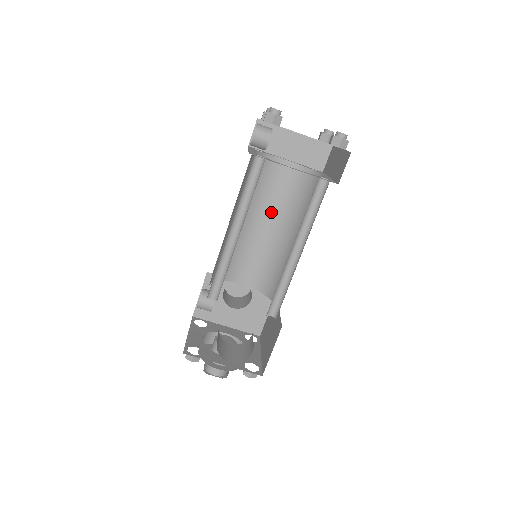
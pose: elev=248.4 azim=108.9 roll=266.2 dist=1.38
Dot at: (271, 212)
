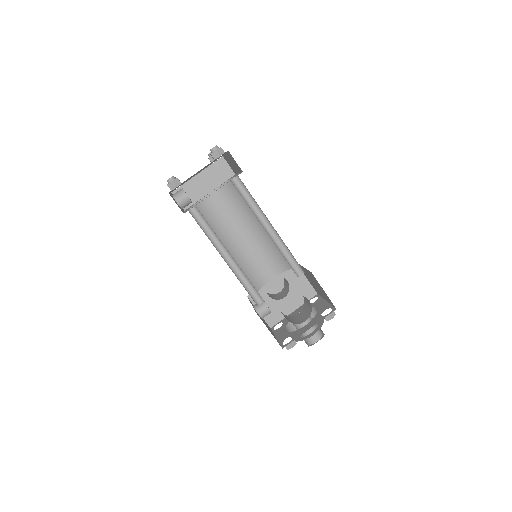
Dot at: (237, 226)
